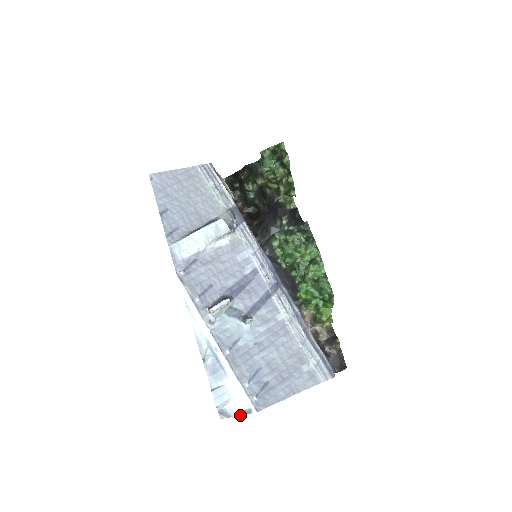
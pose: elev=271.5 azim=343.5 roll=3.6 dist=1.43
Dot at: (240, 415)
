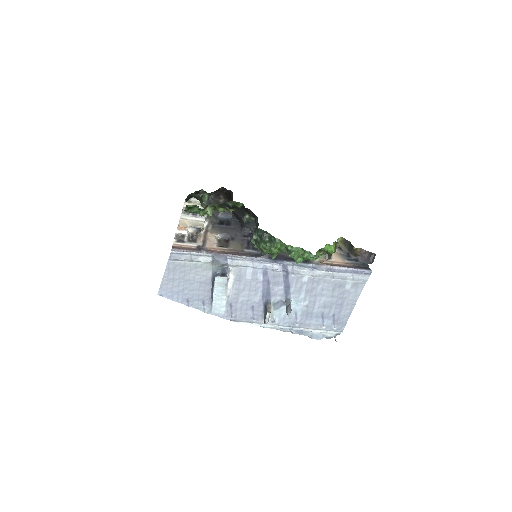
Dot at: occluded
